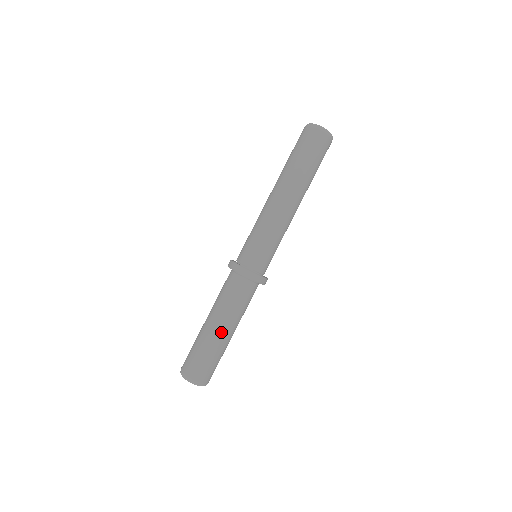
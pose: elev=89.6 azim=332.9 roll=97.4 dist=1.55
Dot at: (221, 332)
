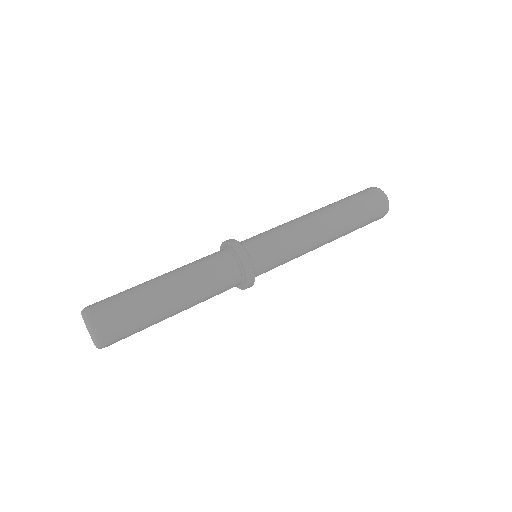
Dot at: (167, 287)
